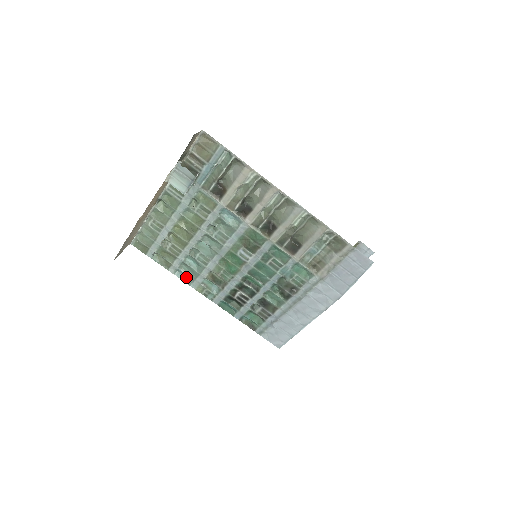
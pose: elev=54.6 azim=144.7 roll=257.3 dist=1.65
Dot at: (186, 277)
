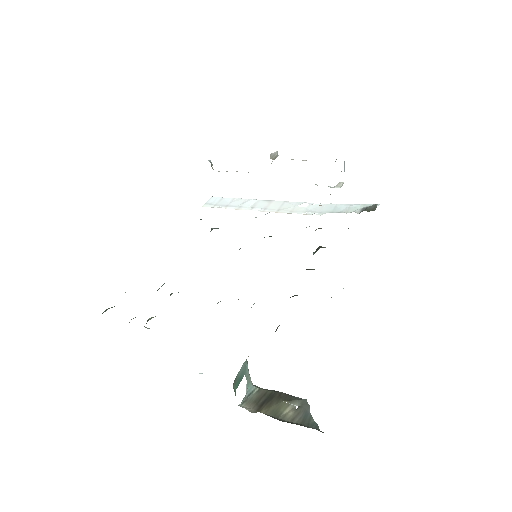
Dot at: occluded
